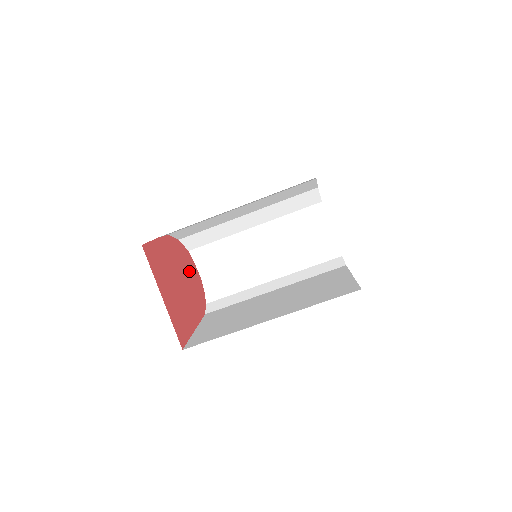
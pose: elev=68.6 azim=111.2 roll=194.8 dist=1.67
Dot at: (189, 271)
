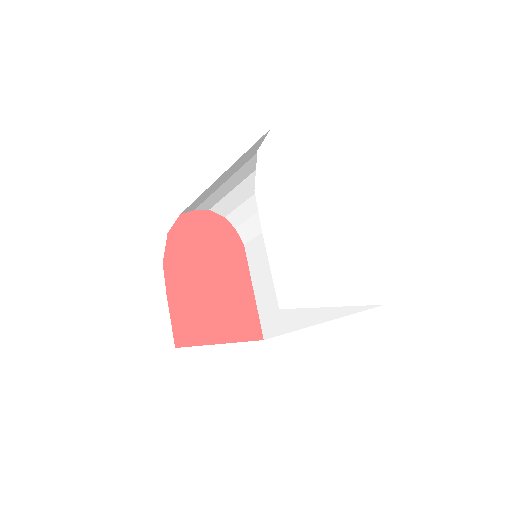
Dot at: (201, 240)
